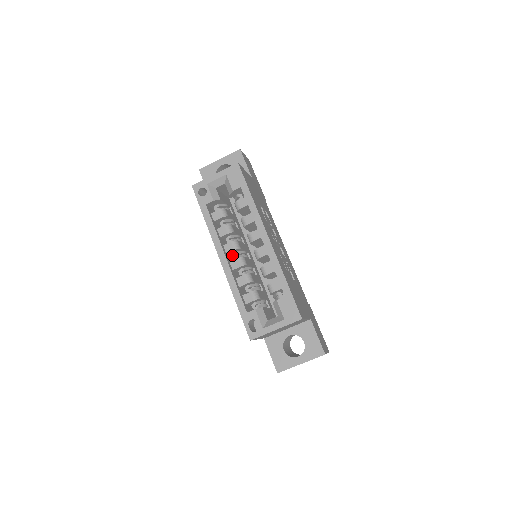
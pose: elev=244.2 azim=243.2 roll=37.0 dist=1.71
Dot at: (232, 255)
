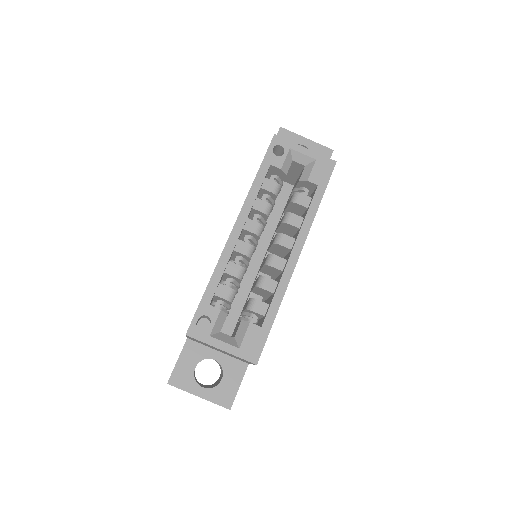
Dot at: (246, 235)
